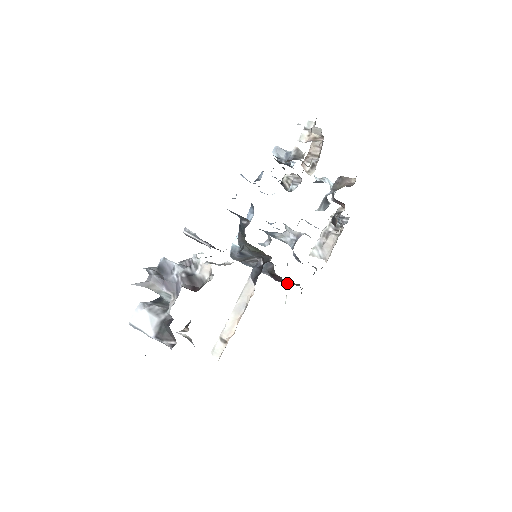
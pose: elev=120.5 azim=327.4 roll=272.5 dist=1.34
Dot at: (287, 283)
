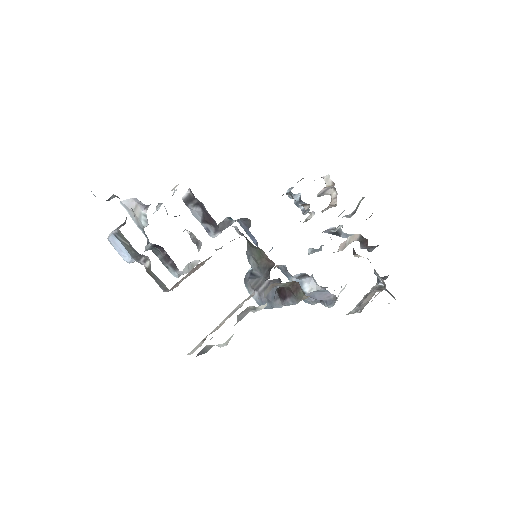
Dot at: (293, 296)
